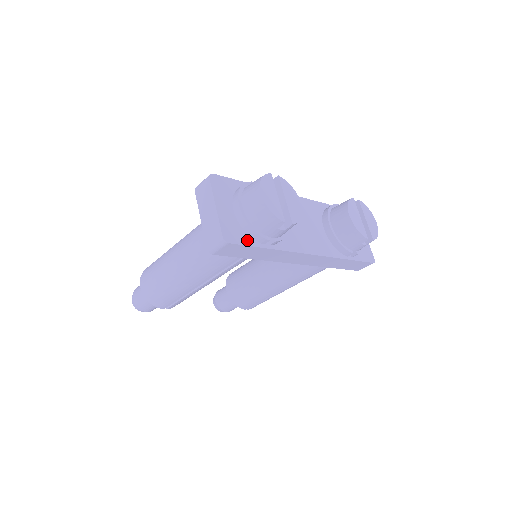
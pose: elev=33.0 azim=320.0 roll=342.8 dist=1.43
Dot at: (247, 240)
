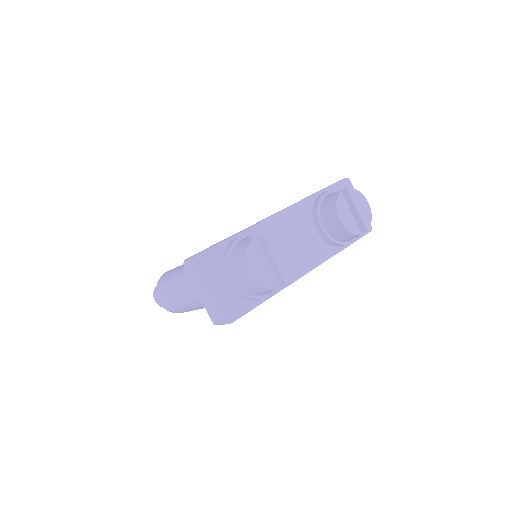
Dot at: (247, 306)
